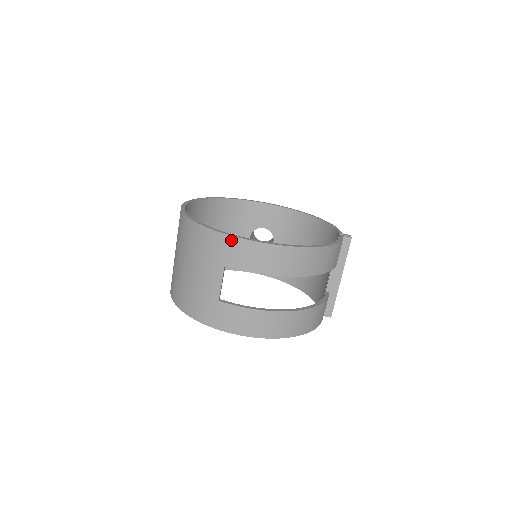
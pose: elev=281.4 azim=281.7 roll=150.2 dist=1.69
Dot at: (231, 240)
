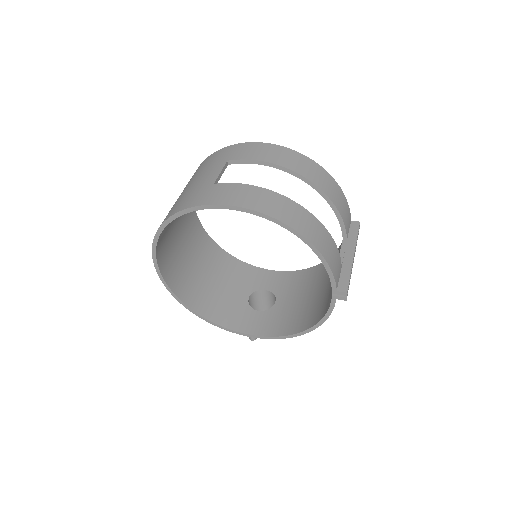
Dot at: (238, 146)
